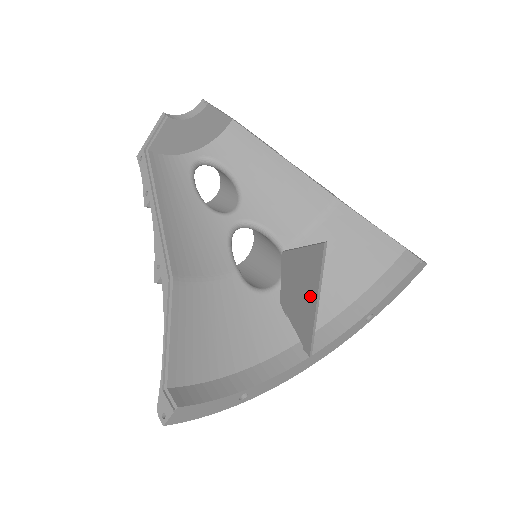
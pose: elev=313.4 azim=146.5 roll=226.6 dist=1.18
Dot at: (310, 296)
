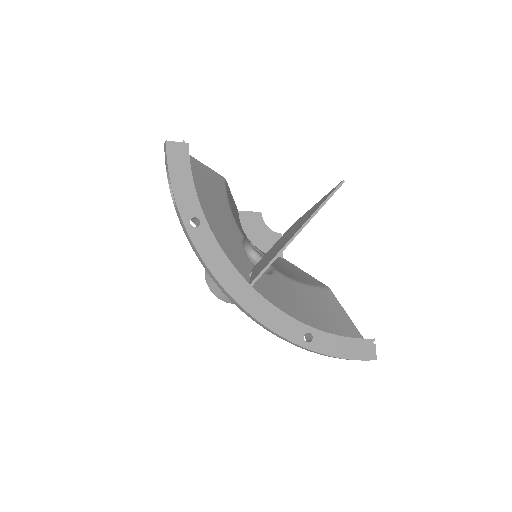
Dot at: (301, 225)
